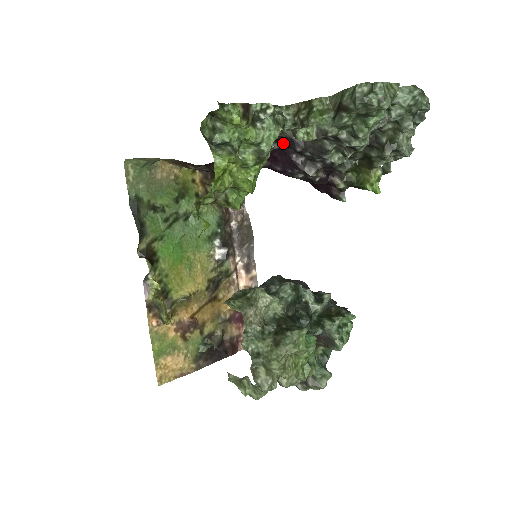
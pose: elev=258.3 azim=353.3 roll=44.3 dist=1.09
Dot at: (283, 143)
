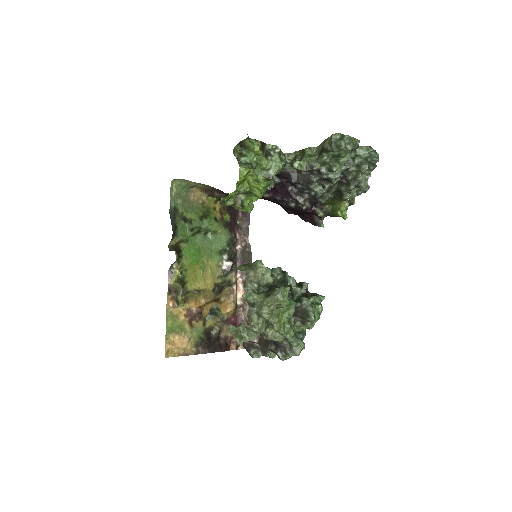
Dot at: (283, 178)
